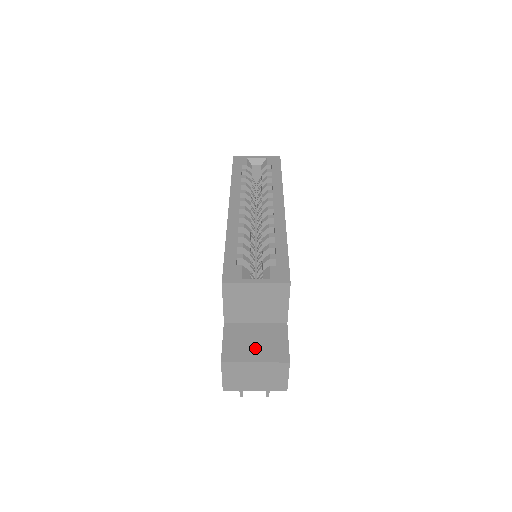
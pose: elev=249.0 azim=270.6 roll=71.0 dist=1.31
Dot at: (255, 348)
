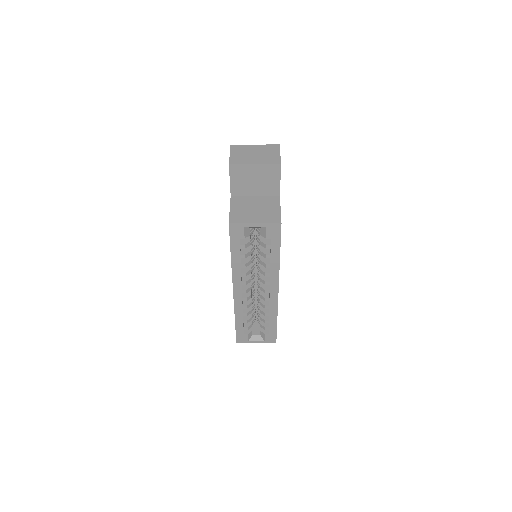
Dot at: occluded
